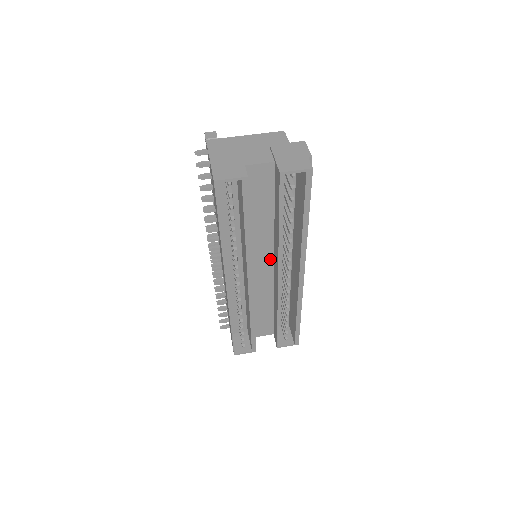
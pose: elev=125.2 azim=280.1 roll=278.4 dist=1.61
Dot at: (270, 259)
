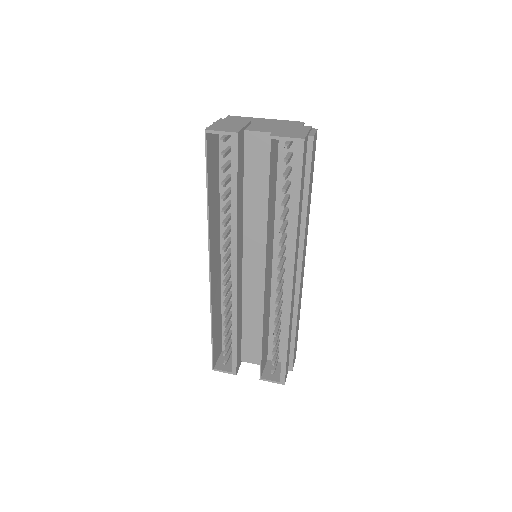
Dot at: occluded
